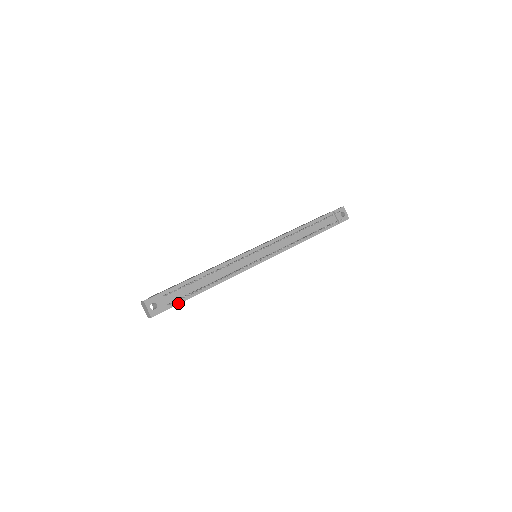
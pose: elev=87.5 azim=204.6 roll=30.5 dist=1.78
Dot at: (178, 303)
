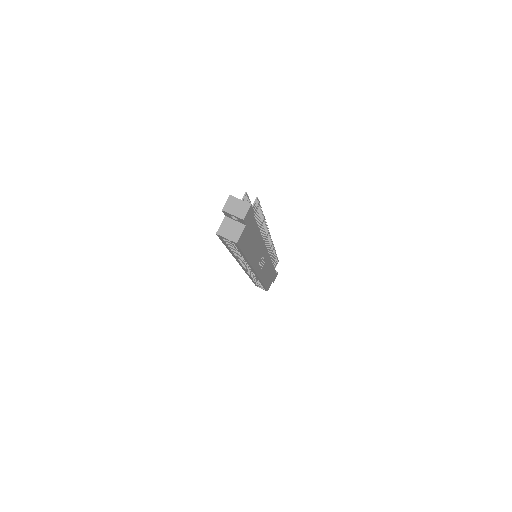
Dot at: (254, 219)
